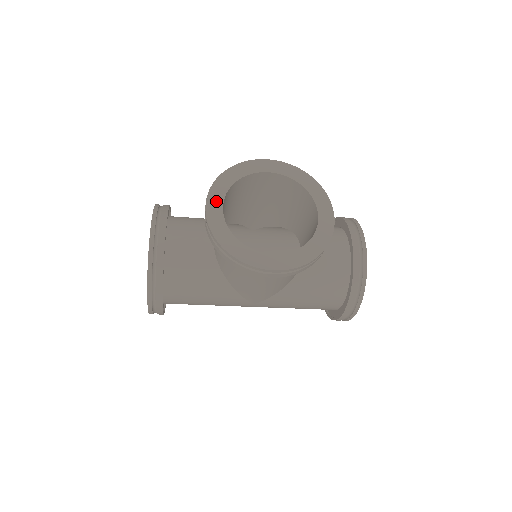
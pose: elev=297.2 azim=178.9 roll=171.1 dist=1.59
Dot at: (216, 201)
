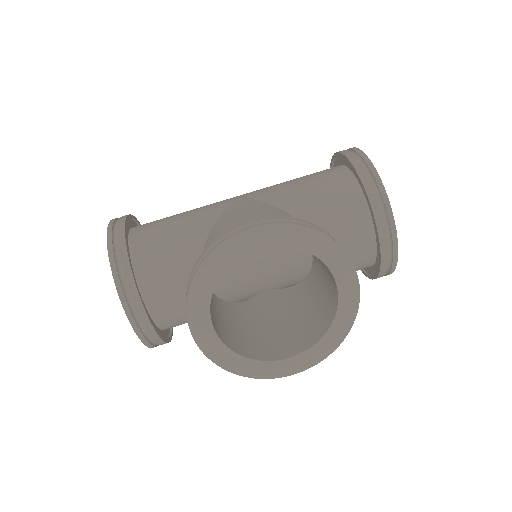
Dot at: (201, 321)
